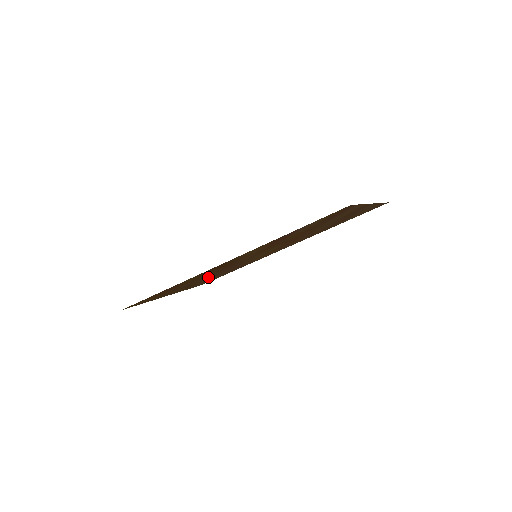
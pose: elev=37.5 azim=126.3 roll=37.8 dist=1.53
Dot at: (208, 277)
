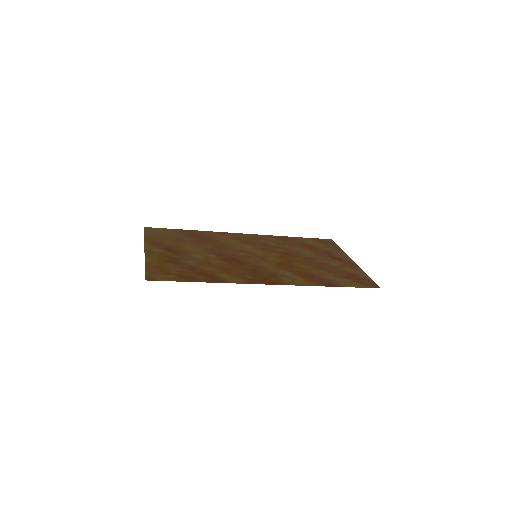
Dot at: (200, 252)
